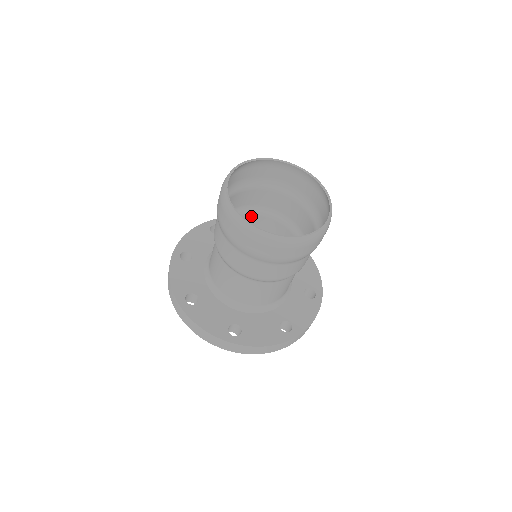
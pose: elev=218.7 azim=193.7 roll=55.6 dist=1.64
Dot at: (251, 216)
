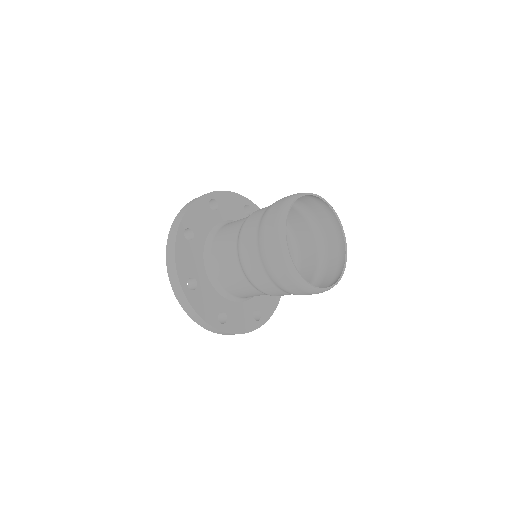
Dot at: occluded
